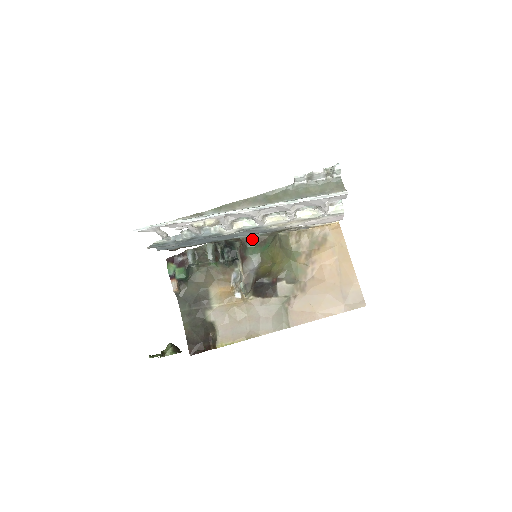
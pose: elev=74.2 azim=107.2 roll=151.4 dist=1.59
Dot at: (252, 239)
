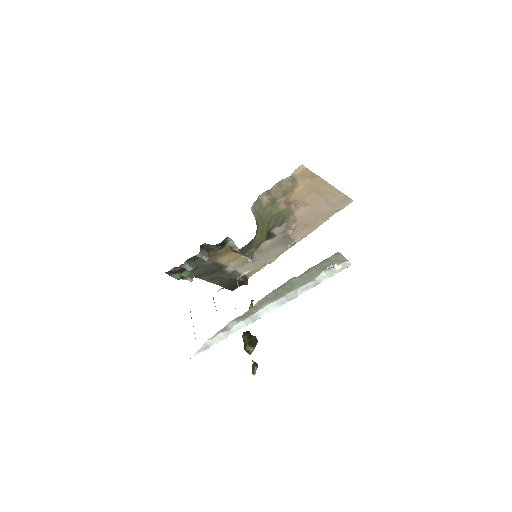
Dot at: (243, 249)
